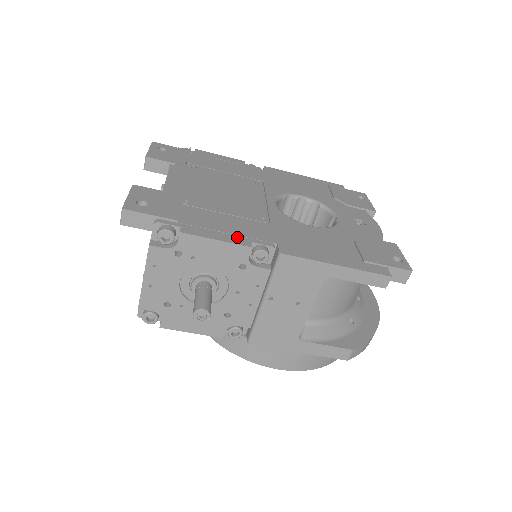
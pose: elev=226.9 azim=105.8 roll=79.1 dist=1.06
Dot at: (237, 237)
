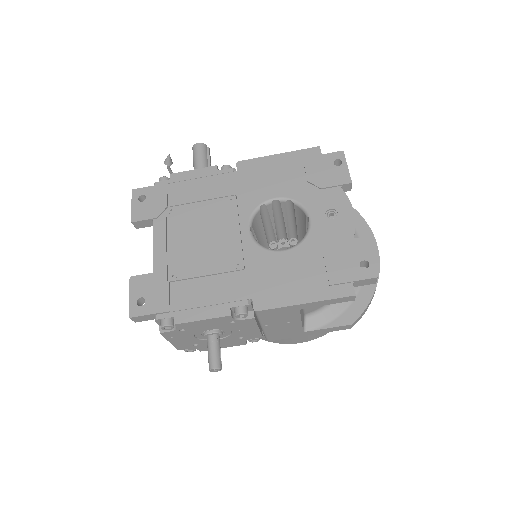
Dot at: (218, 307)
